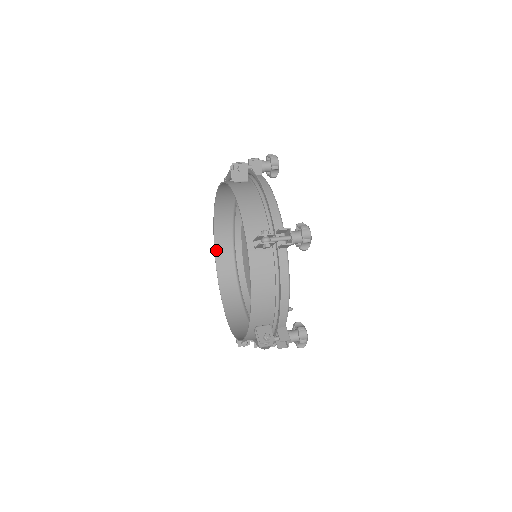
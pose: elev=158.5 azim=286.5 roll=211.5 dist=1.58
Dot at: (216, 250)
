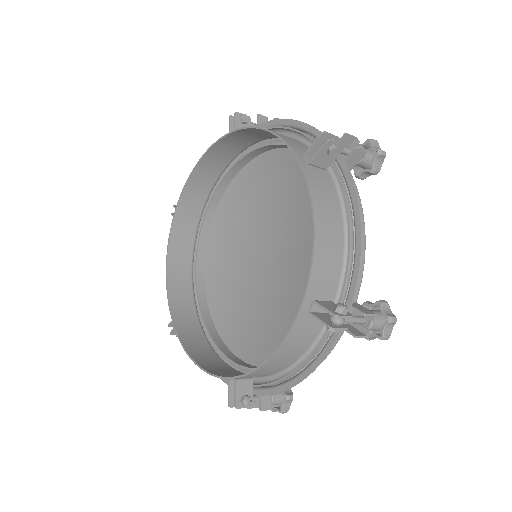
Dot at: (203, 367)
